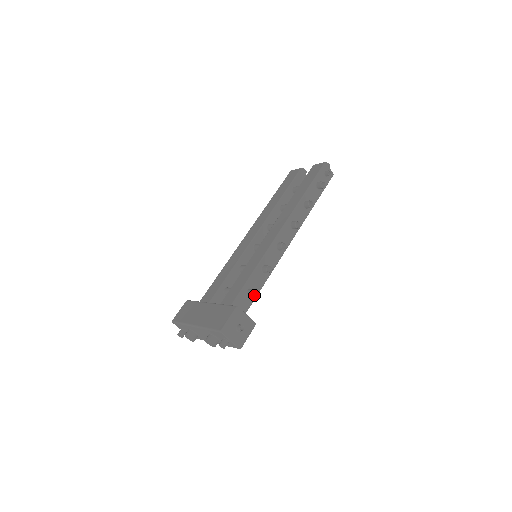
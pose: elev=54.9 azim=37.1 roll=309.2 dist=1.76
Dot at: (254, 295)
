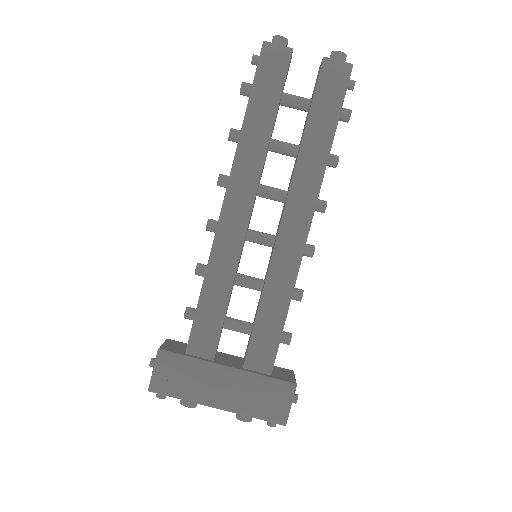
Dot at: occluded
